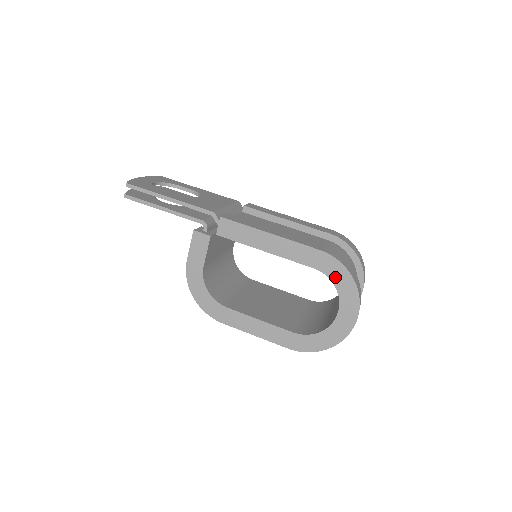
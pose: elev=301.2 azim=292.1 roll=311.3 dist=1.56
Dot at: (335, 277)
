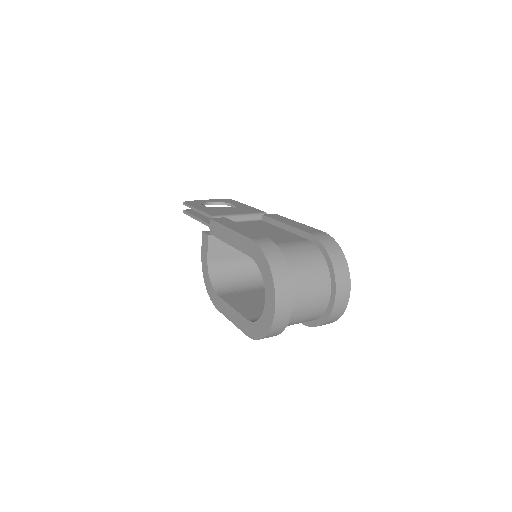
Dot at: (260, 264)
